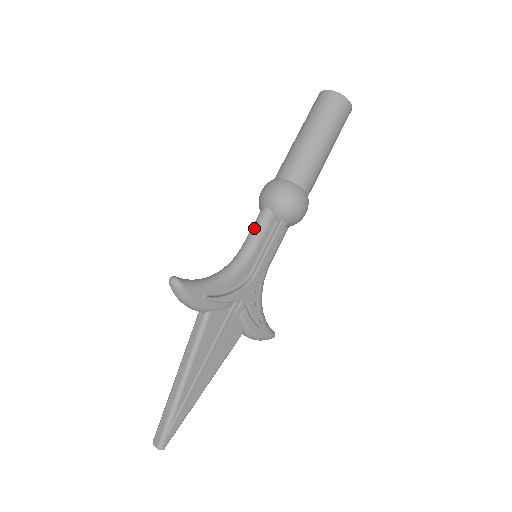
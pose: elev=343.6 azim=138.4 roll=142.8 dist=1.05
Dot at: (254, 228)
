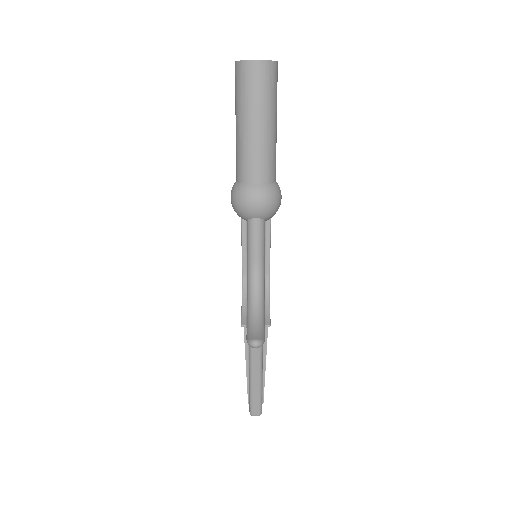
Dot at: (256, 242)
